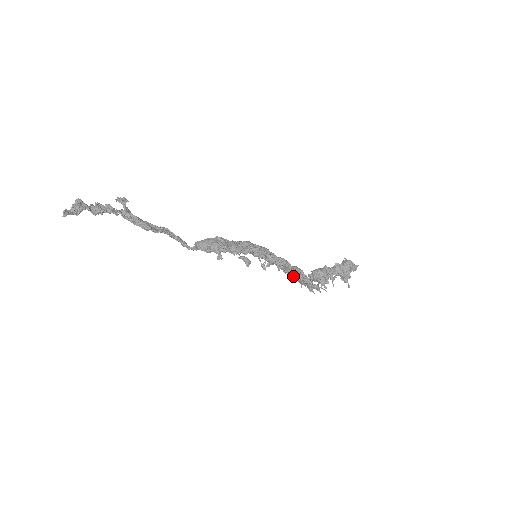
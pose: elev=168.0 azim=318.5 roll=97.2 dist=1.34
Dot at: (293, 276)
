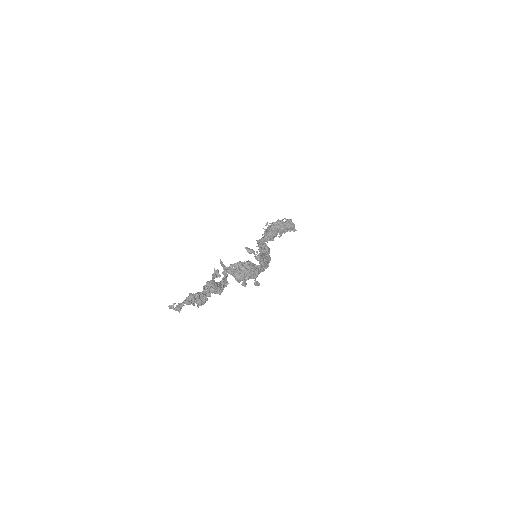
Dot at: occluded
